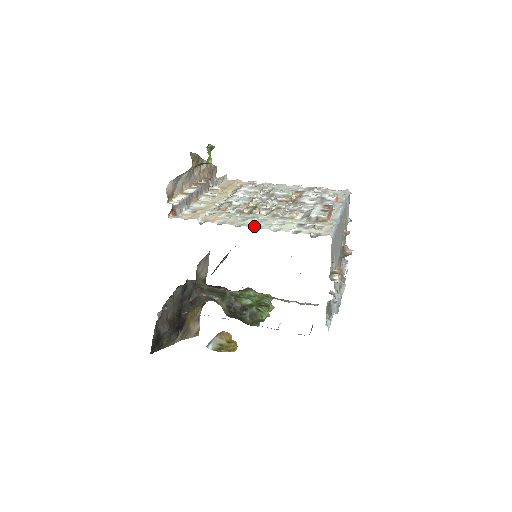
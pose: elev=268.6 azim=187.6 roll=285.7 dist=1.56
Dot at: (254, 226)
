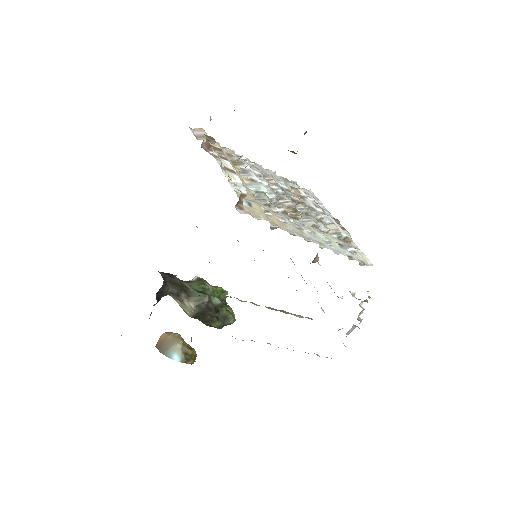
Dot at: (319, 243)
